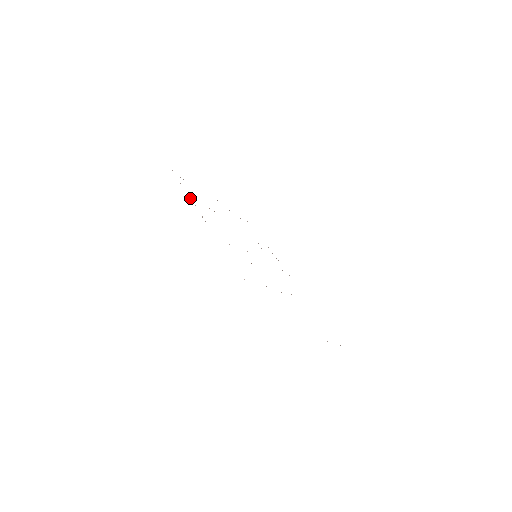
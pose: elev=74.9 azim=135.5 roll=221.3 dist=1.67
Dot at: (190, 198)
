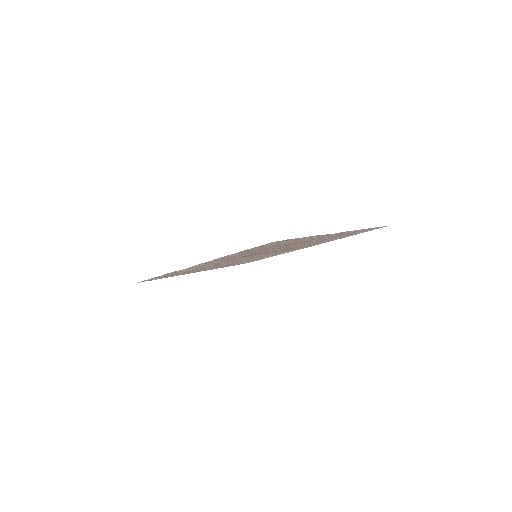
Dot at: occluded
